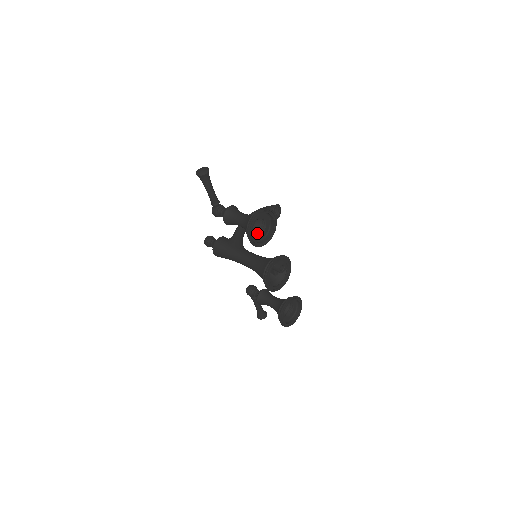
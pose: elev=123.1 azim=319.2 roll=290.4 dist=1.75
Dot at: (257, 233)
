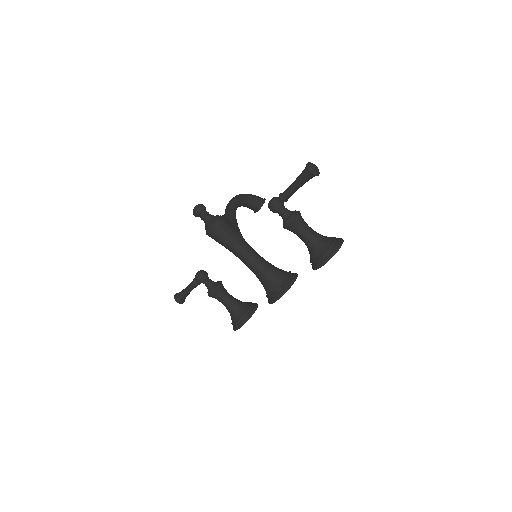
Dot at: occluded
